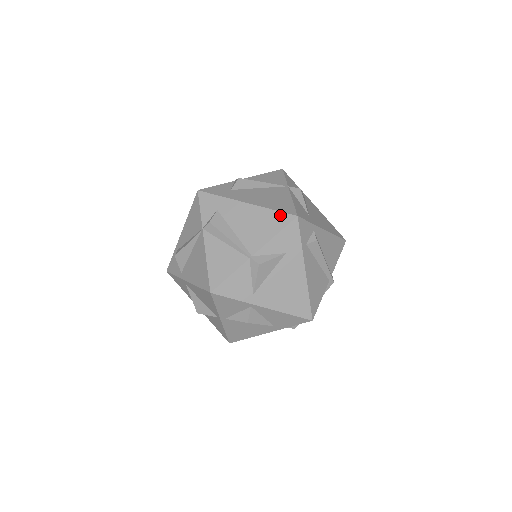
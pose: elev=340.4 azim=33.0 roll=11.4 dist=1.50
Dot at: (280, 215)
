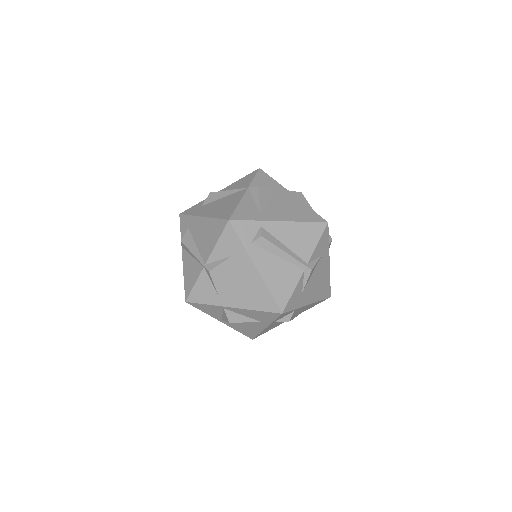
Dot at: (219, 222)
